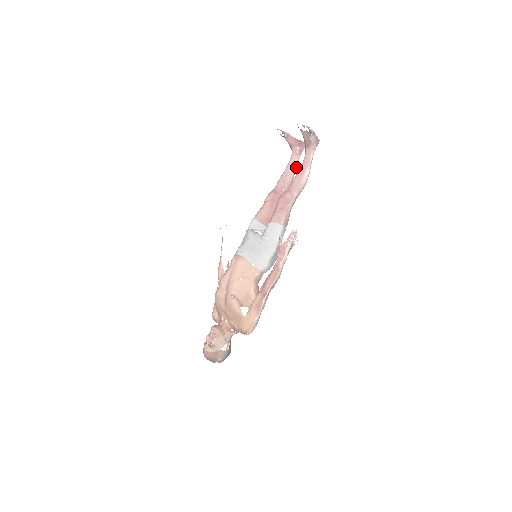
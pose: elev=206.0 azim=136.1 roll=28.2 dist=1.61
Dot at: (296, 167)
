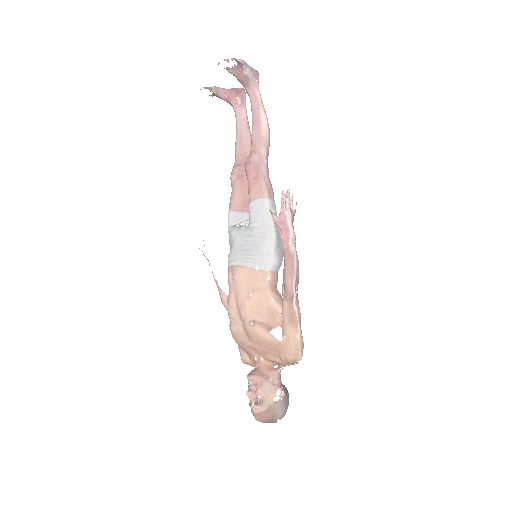
Dot at: (248, 123)
